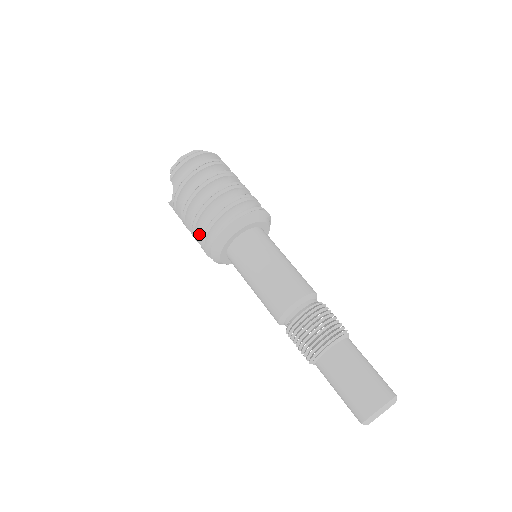
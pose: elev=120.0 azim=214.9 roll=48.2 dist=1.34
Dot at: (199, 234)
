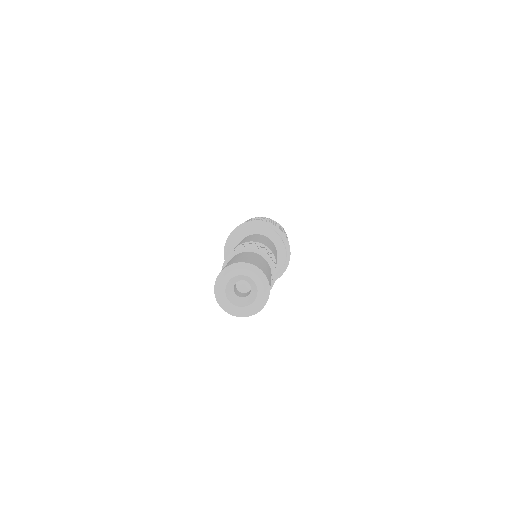
Dot at: occluded
